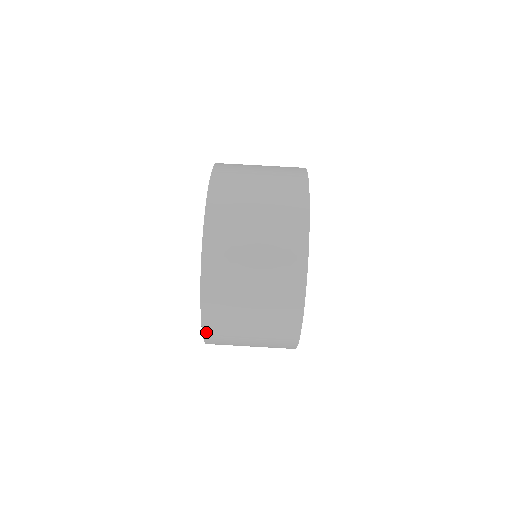
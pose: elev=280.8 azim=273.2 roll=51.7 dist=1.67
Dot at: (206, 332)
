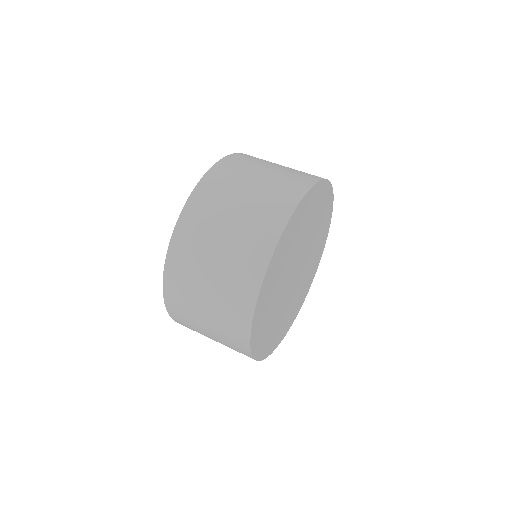
Dot at: (166, 294)
